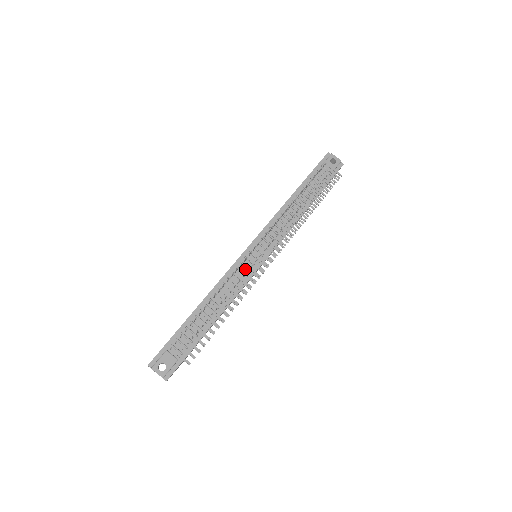
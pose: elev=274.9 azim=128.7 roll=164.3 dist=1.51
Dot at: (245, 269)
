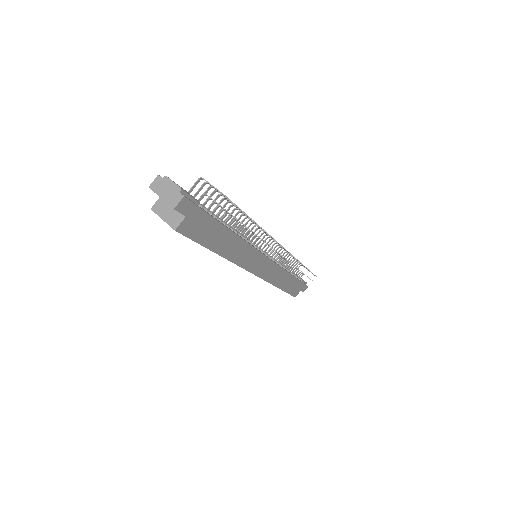
Dot at: occluded
